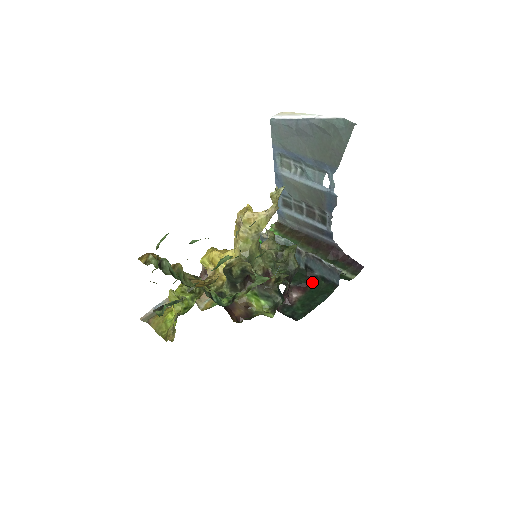
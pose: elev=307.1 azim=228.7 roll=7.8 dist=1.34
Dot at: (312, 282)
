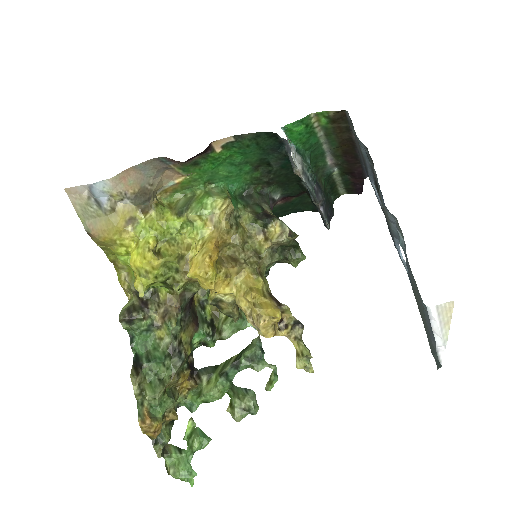
Dot at: (301, 196)
